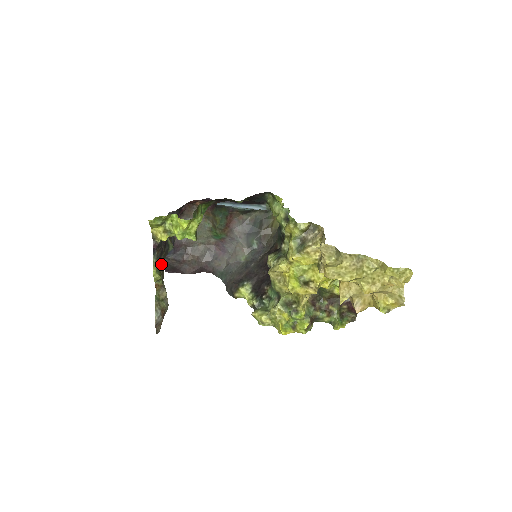
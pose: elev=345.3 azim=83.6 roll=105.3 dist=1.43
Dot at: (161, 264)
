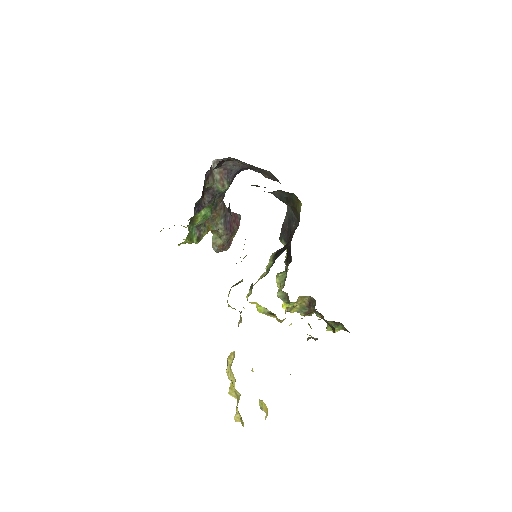
Dot at: (208, 219)
